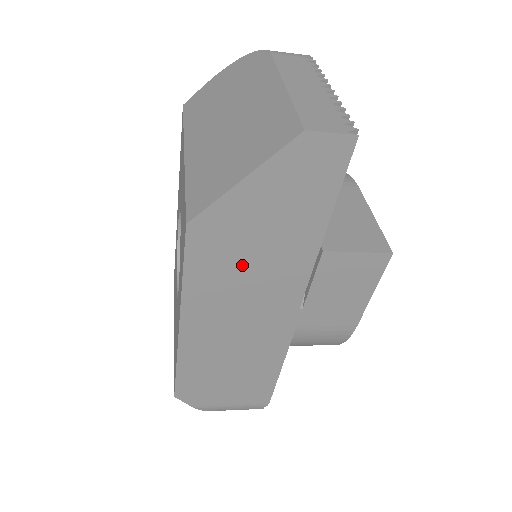
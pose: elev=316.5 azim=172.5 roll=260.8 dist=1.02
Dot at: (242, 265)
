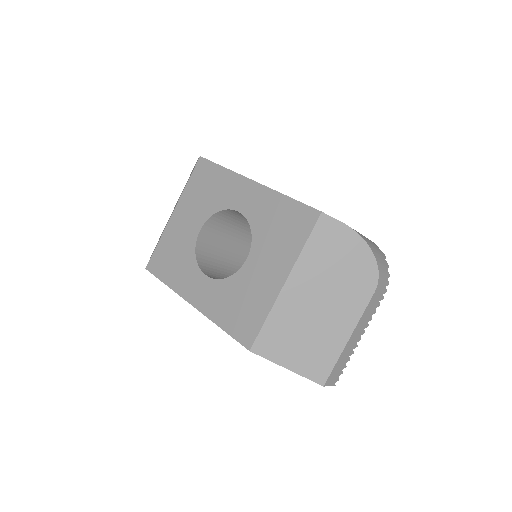
Dot at: occluded
